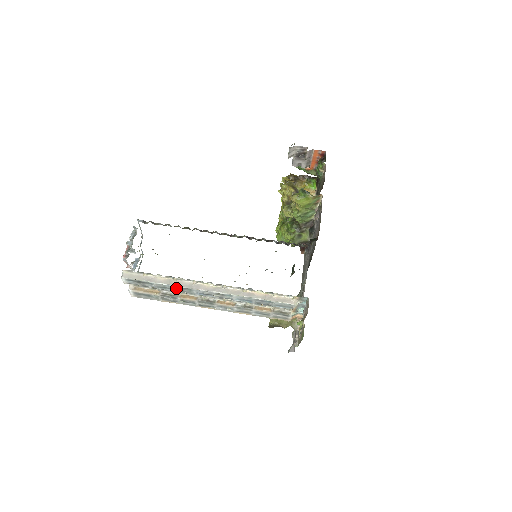
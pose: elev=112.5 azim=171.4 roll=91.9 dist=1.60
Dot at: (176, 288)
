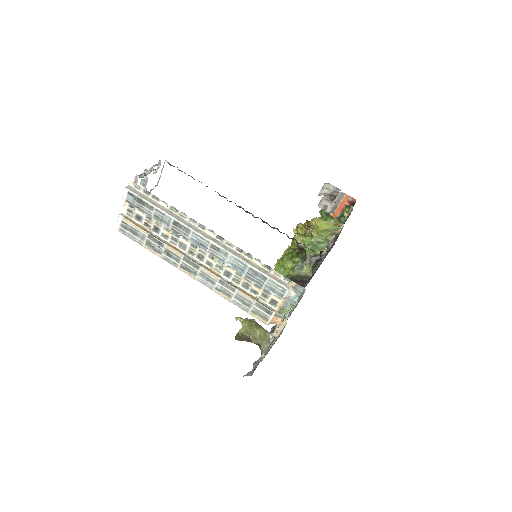
Dot at: (174, 223)
